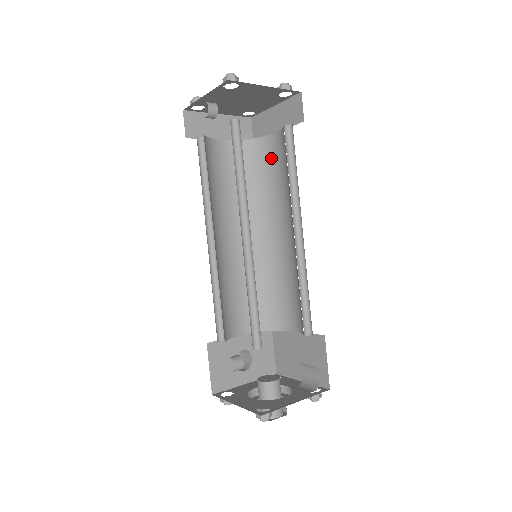
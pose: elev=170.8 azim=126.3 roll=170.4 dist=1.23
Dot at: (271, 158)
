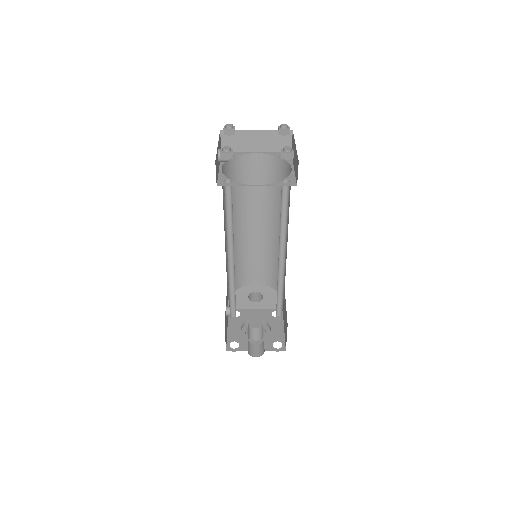
Dot at: occluded
